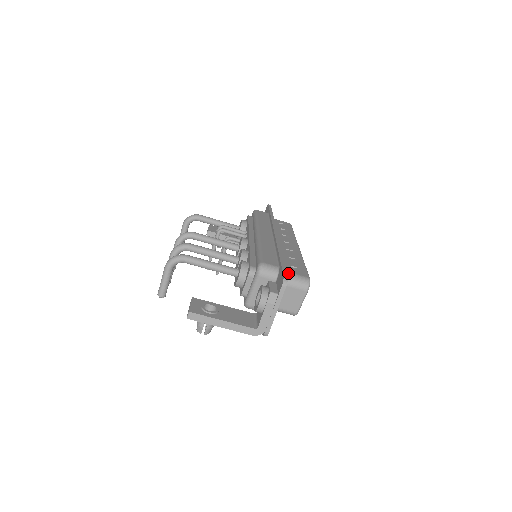
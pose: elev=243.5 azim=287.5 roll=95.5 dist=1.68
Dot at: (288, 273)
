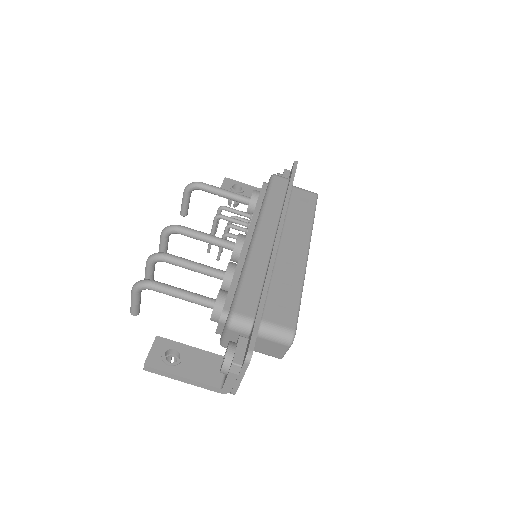
Dot at: (267, 324)
